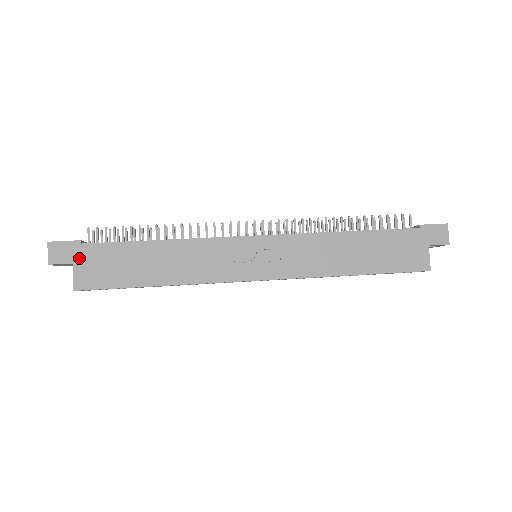
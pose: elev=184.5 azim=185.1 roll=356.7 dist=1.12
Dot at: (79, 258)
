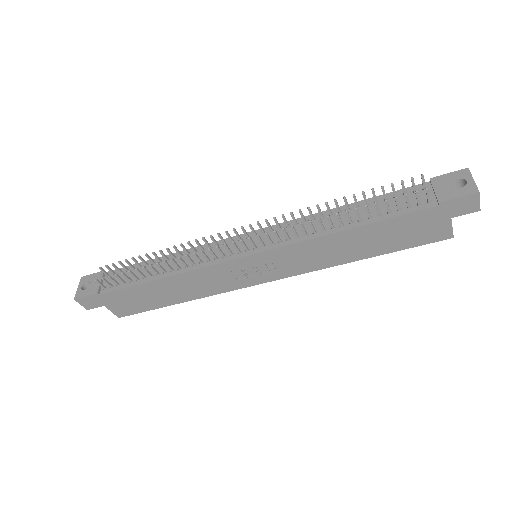
Dot at: (106, 302)
